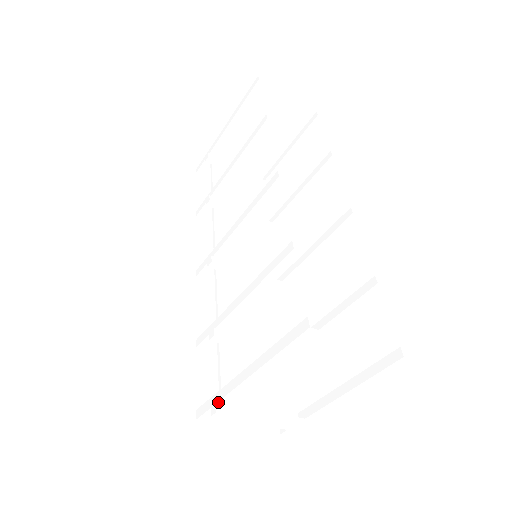
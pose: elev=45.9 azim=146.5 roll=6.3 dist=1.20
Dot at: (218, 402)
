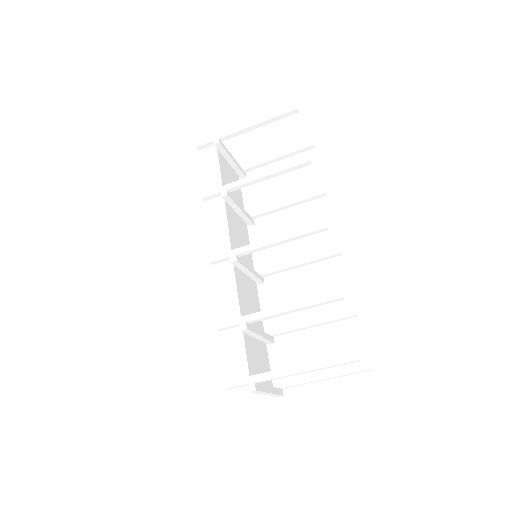
Dot at: (255, 383)
